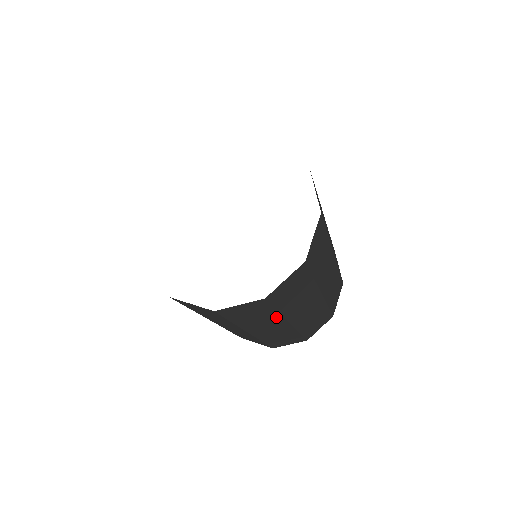
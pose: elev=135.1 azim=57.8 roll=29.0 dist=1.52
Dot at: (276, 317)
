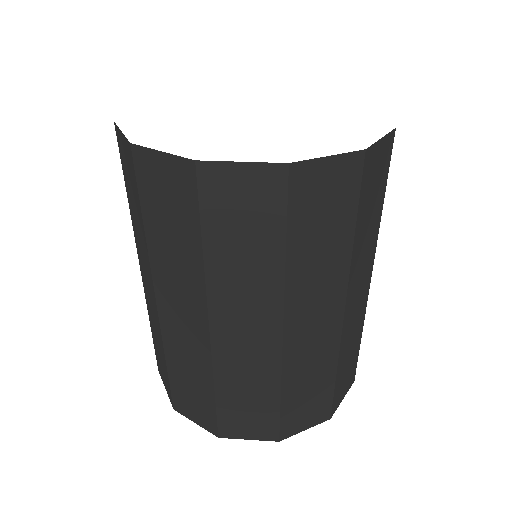
Dot at: (342, 263)
